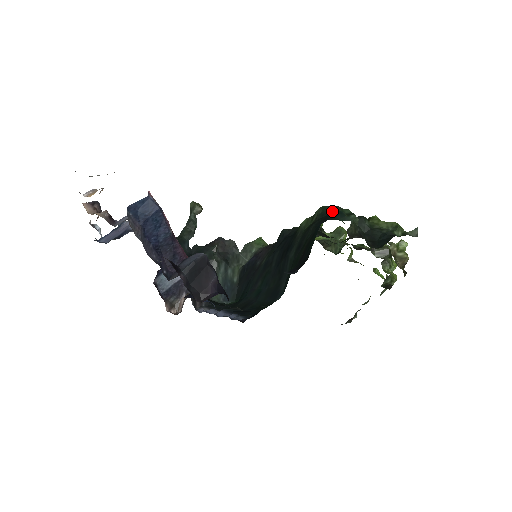
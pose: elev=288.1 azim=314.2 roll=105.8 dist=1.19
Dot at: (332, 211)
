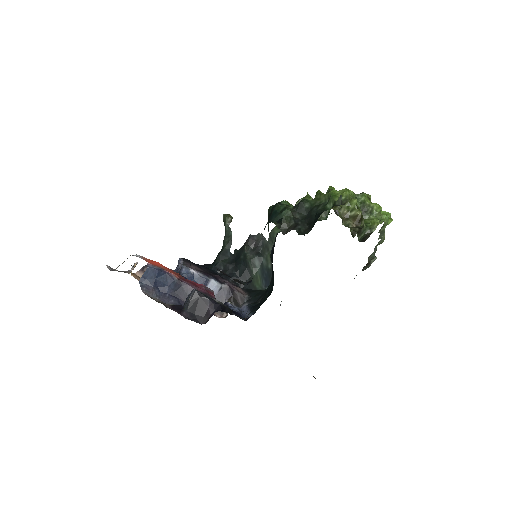
Dot at: (271, 212)
